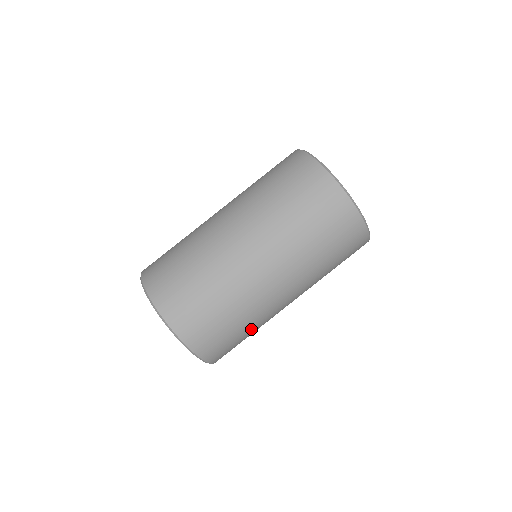
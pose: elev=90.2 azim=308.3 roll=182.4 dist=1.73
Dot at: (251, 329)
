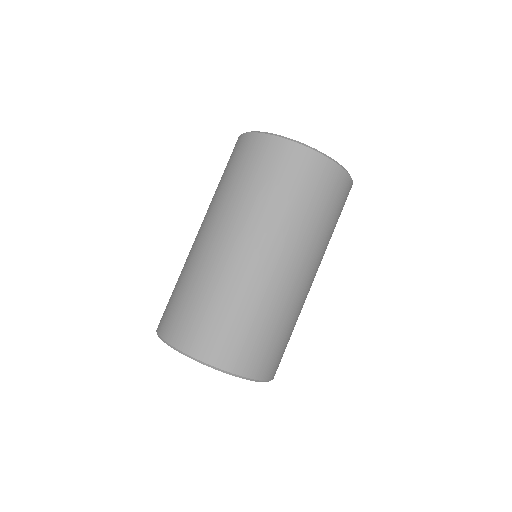
Dot at: (290, 326)
